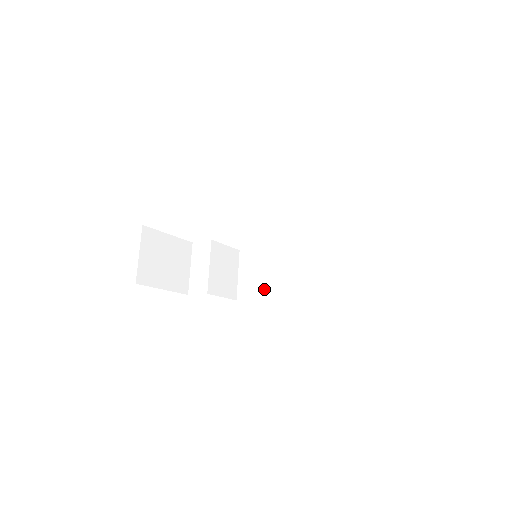
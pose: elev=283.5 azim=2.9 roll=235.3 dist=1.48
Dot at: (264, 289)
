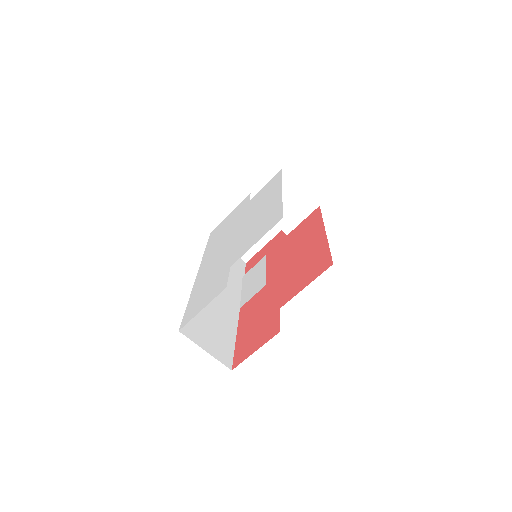
Dot at: occluded
